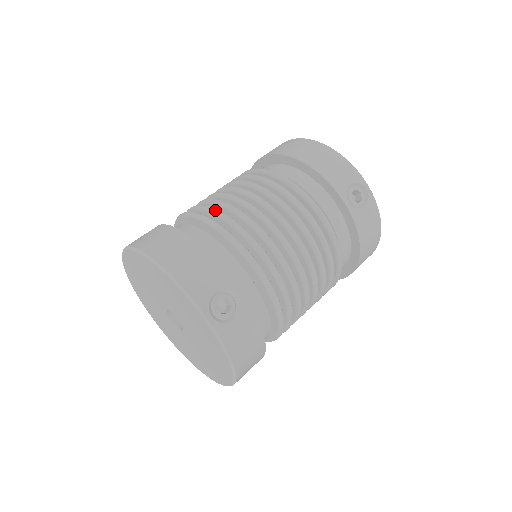
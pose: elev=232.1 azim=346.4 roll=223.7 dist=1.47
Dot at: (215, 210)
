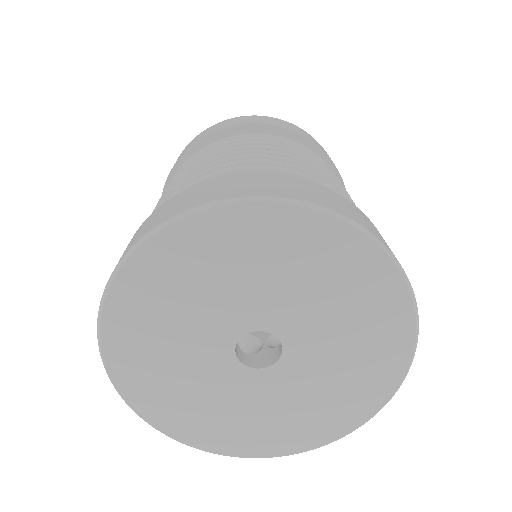
Dot at: occluded
